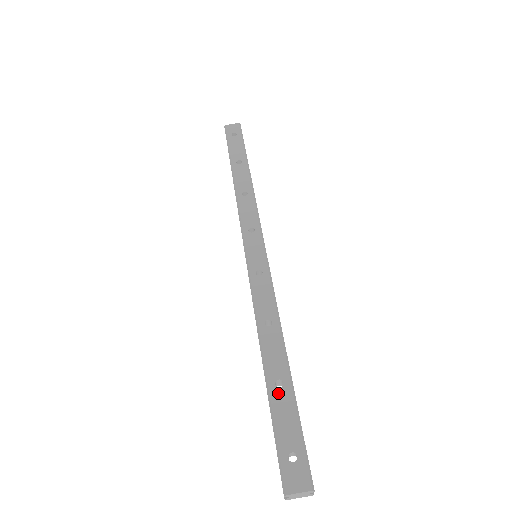
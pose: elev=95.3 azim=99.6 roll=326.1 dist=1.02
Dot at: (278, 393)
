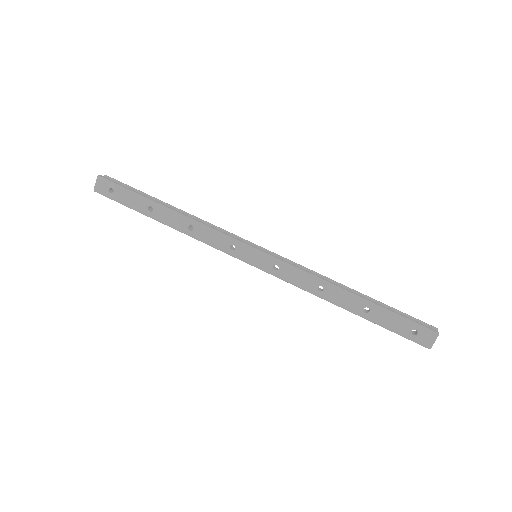
Dot at: (372, 315)
